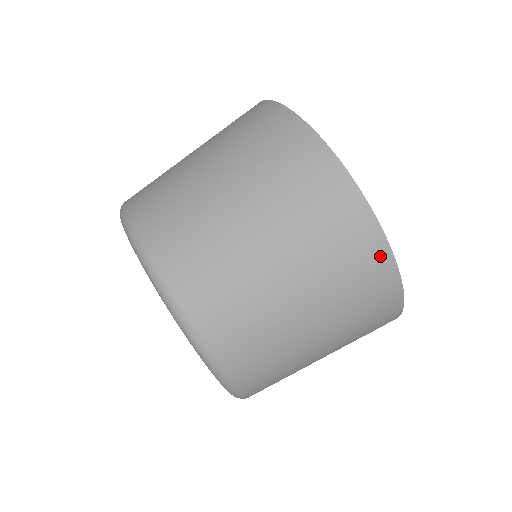
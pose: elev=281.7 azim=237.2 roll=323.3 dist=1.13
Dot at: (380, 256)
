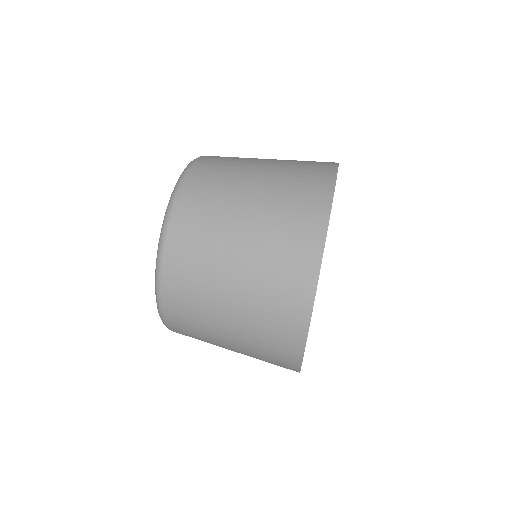
Dot at: (320, 214)
